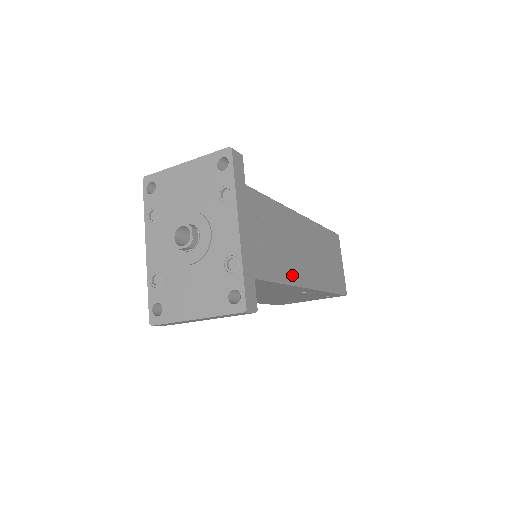
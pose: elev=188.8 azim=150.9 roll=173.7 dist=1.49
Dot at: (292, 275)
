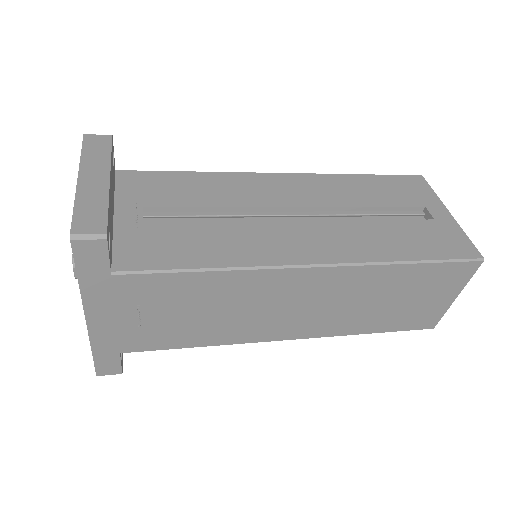
Dot at: (232, 337)
